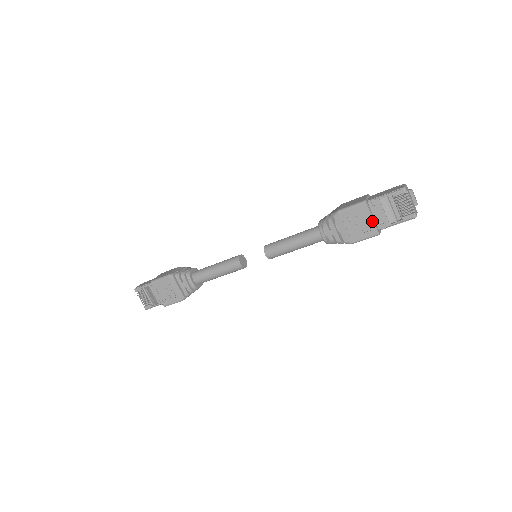
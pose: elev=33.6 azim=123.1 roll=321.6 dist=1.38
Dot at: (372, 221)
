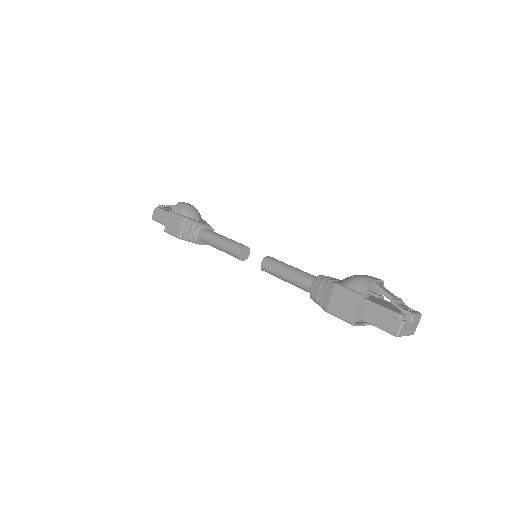
Dot at: (364, 325)
